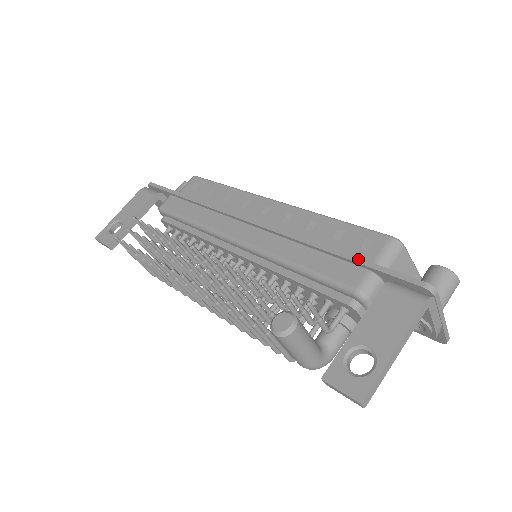
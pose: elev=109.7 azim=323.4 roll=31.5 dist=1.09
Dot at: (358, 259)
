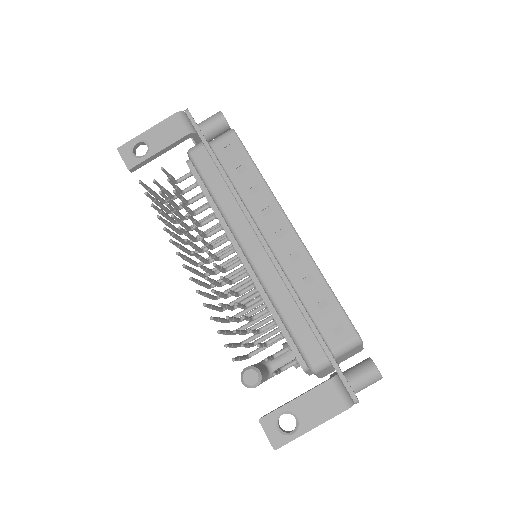
Dot at: (325, 346)
